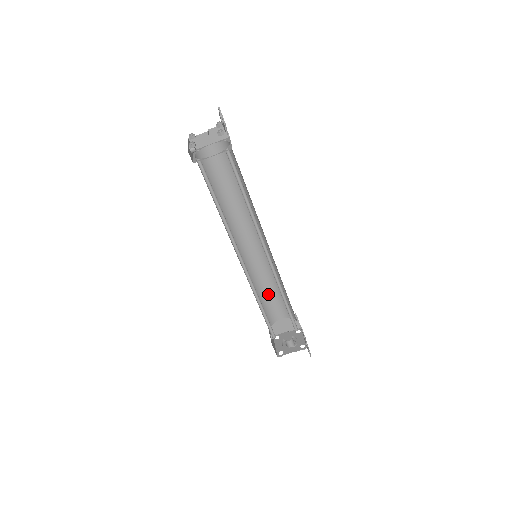
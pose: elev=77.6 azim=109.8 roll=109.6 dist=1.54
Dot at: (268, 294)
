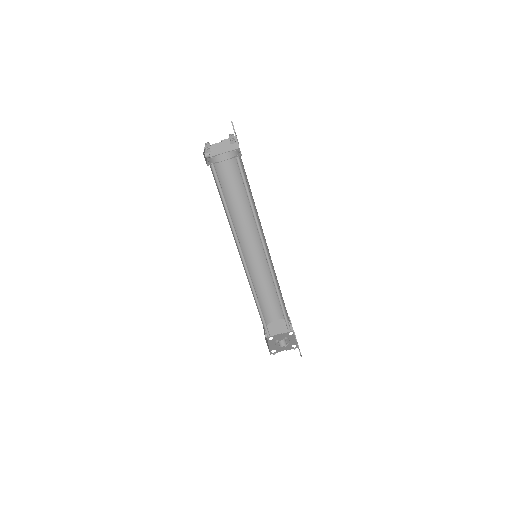
Dot at: (265, 295)
